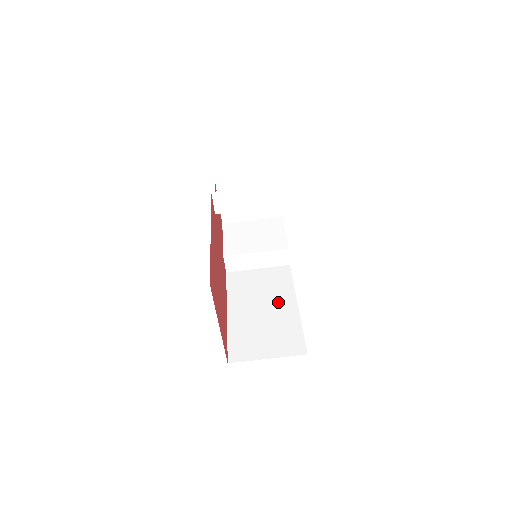
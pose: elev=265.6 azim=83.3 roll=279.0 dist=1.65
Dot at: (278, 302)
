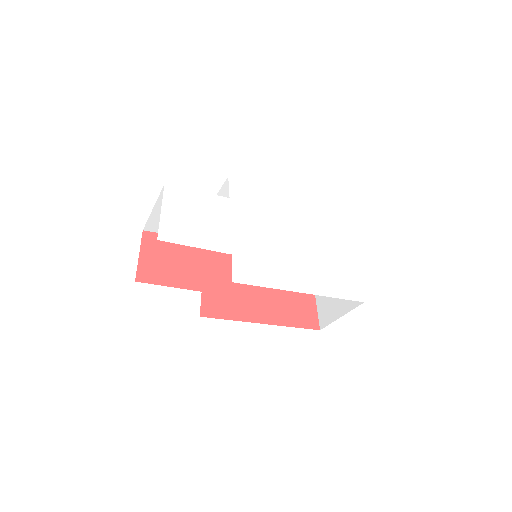
Dot at: occluded
